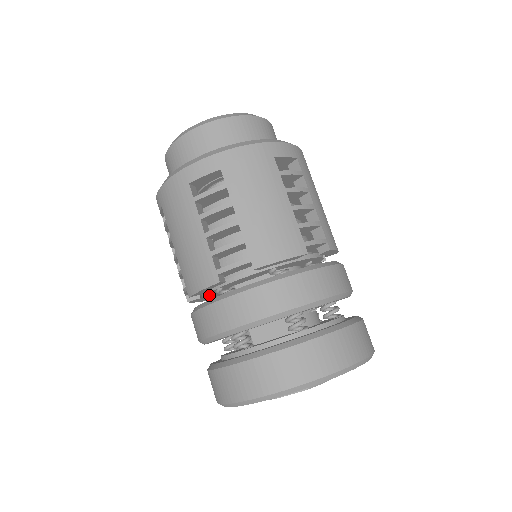
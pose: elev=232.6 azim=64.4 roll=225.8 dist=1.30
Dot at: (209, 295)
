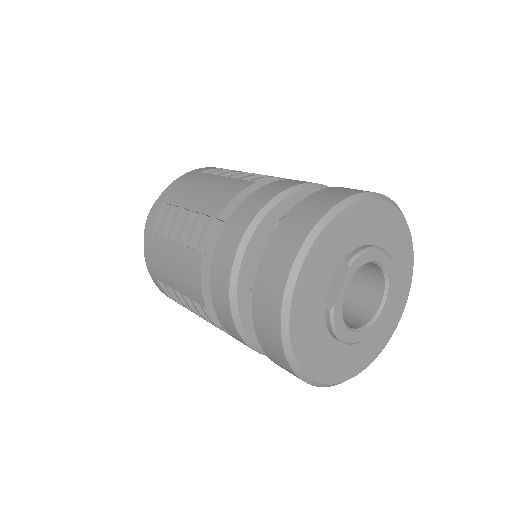
Dot at: occluded
